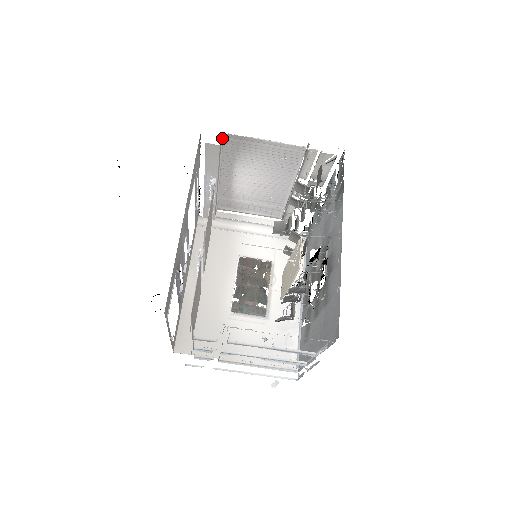
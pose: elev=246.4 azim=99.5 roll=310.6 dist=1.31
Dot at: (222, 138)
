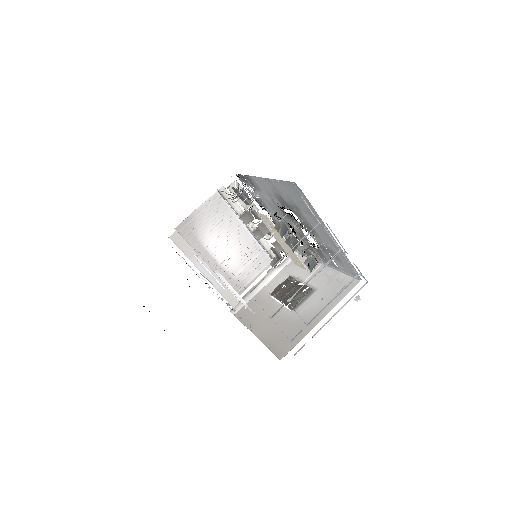
Dot at: occluded
